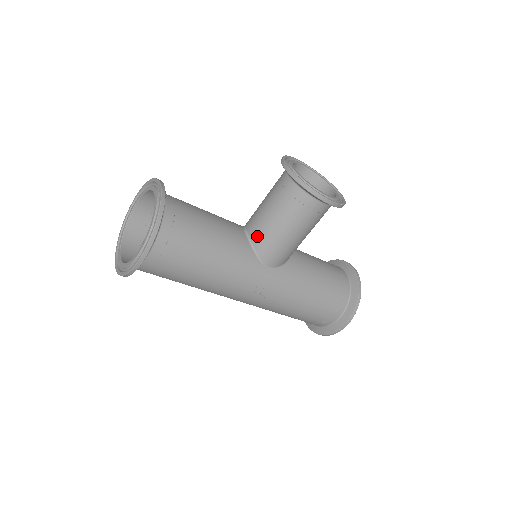
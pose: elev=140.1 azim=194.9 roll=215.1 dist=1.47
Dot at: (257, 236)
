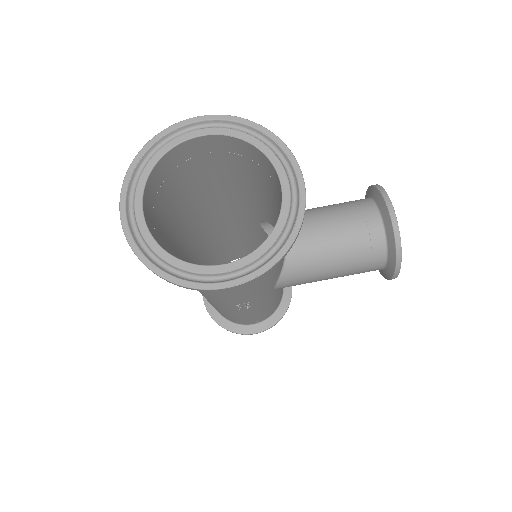
Dot at: (298, 259)
